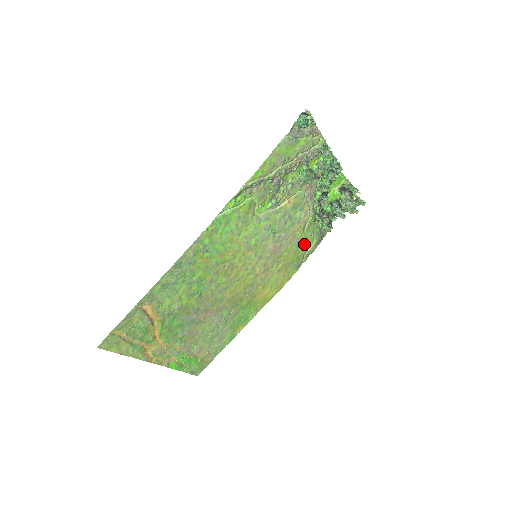
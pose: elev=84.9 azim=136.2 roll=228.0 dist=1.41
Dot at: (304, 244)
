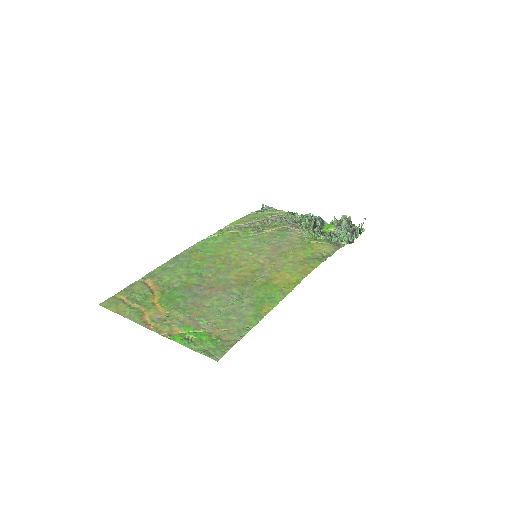
Dot at: (312, 247)
